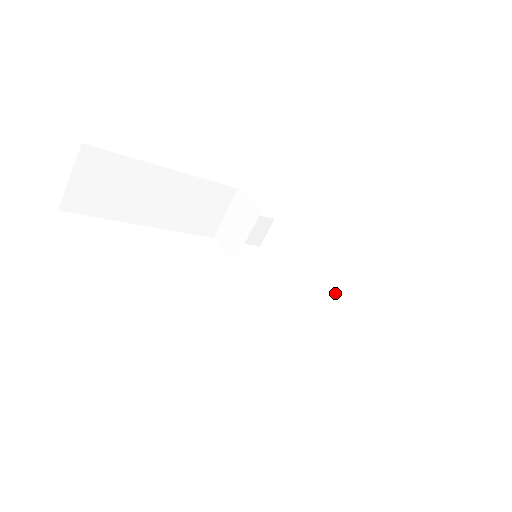
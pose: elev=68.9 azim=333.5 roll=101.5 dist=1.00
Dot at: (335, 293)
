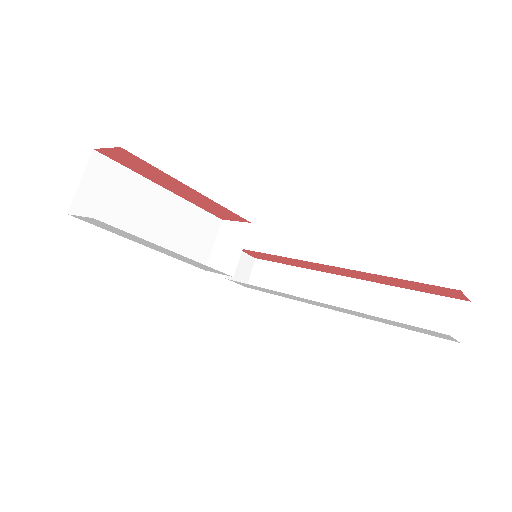
Dot at: (332, 294)
